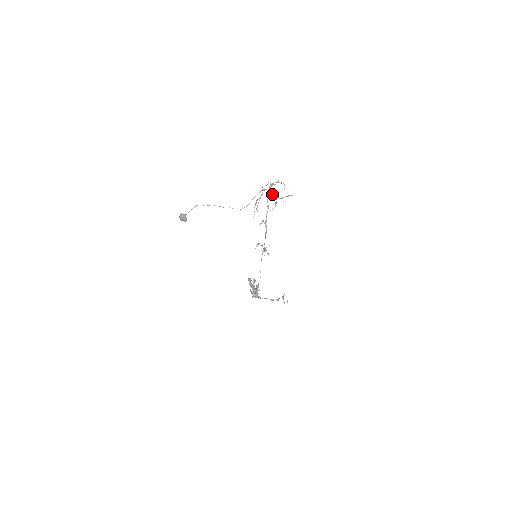
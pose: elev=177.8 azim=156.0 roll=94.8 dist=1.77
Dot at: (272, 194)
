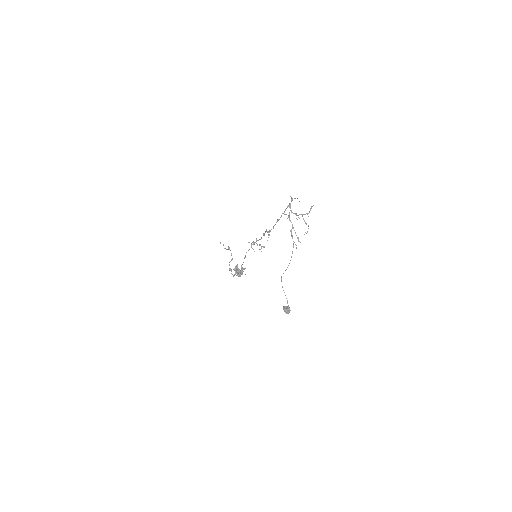
Dot at: occluded
